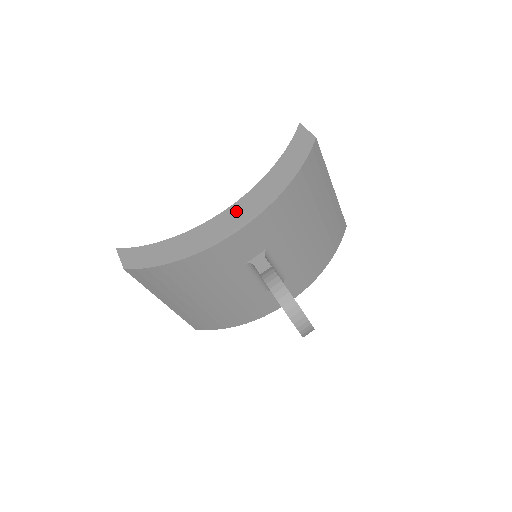
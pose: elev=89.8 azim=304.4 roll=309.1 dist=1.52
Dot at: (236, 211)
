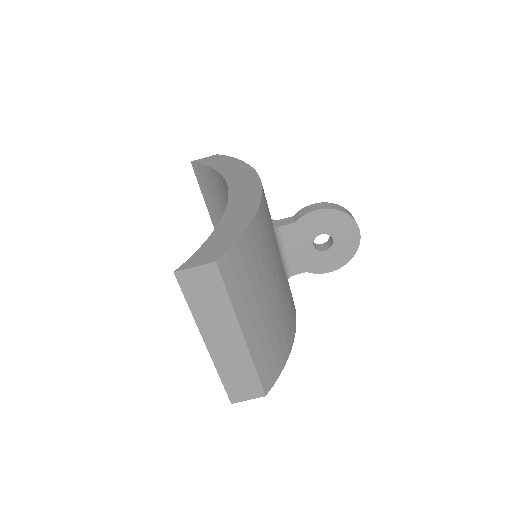
Dot at: (238, 185)
